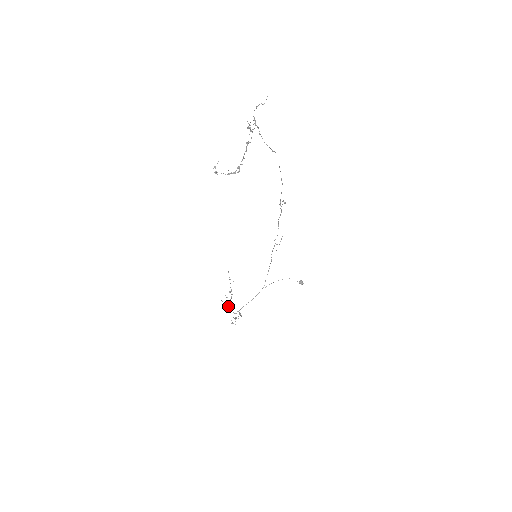
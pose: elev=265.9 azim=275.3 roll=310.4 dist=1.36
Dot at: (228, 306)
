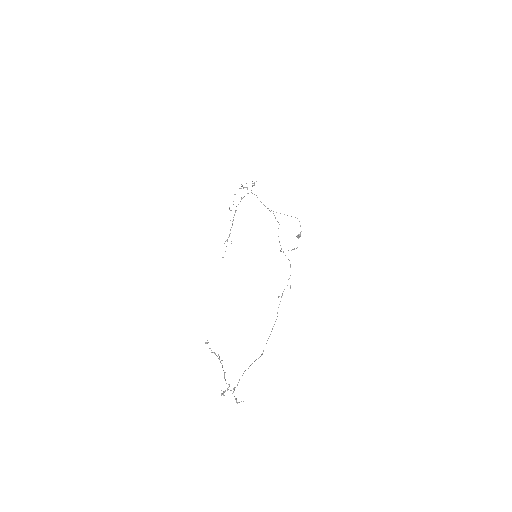
Dot at: occluded
